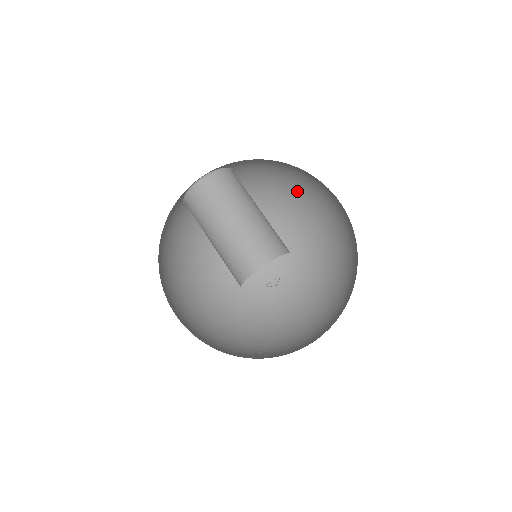
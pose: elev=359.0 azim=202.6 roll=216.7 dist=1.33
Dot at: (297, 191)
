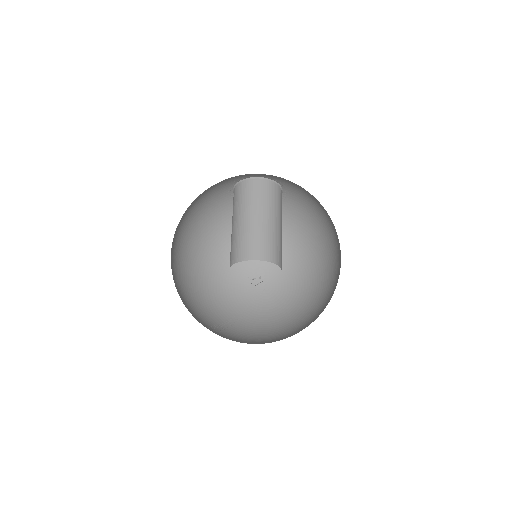
Dot at: (310, 243)
